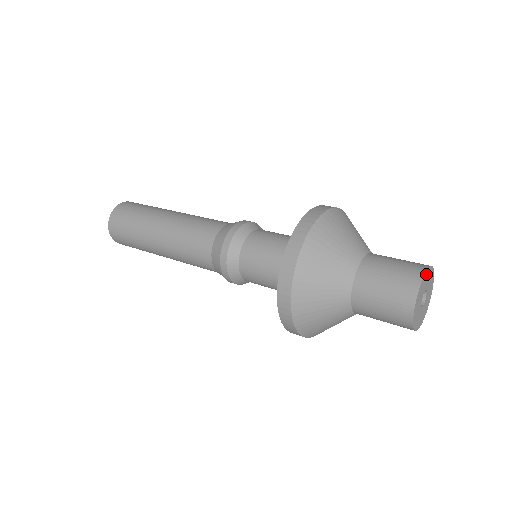
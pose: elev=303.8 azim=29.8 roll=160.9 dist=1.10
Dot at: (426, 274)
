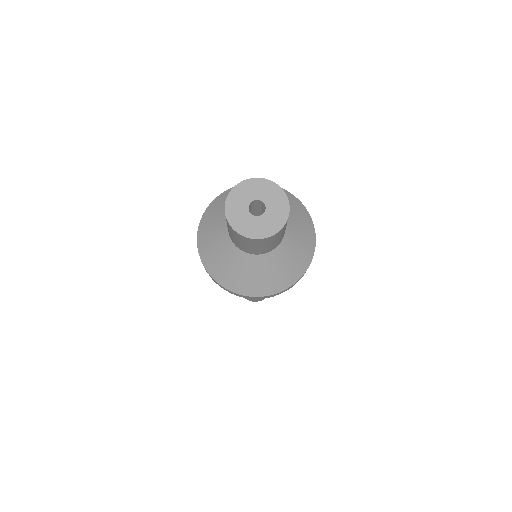
Dot at: (266, 183)
